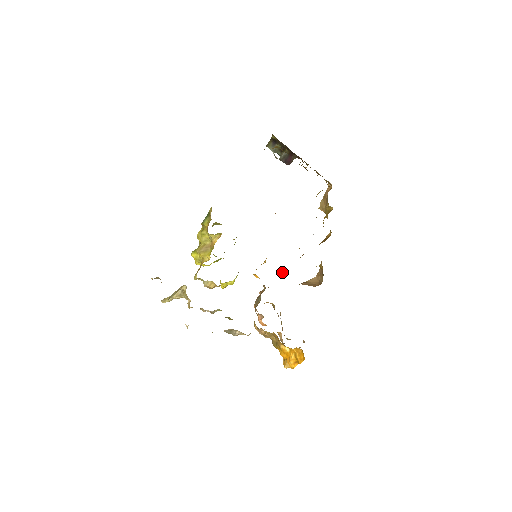
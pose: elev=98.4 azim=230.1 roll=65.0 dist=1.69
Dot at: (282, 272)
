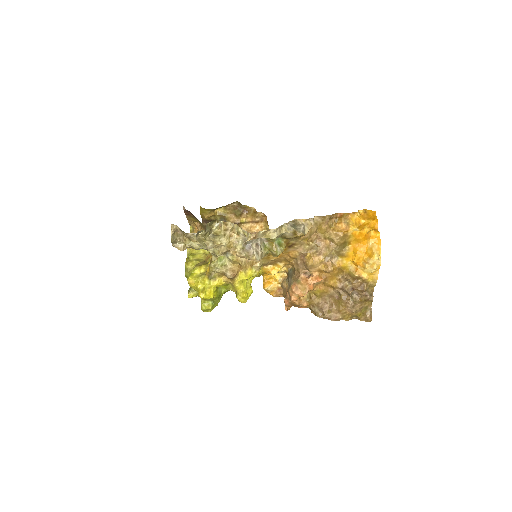
Dot at: occluded
